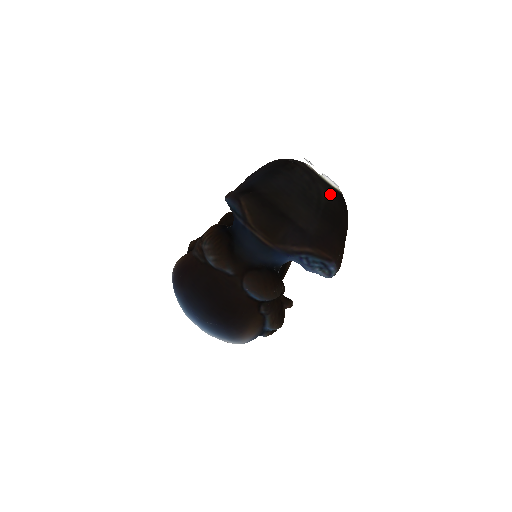
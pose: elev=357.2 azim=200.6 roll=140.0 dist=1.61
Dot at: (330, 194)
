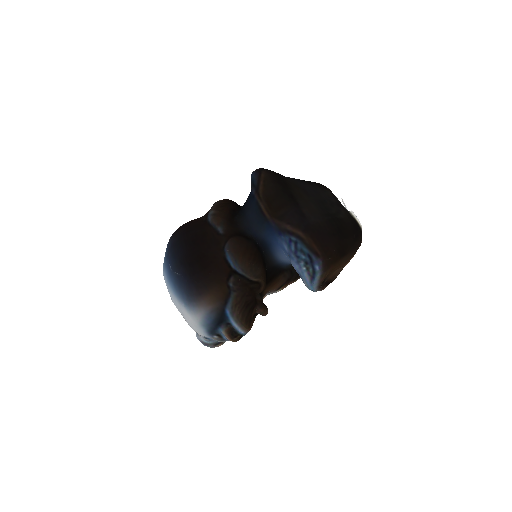
Dot at: (348, 218)
